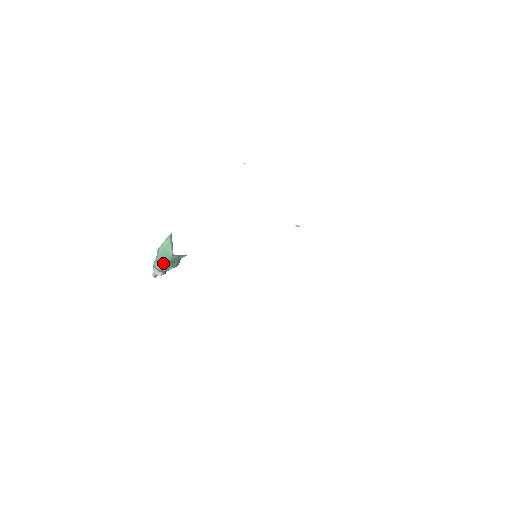
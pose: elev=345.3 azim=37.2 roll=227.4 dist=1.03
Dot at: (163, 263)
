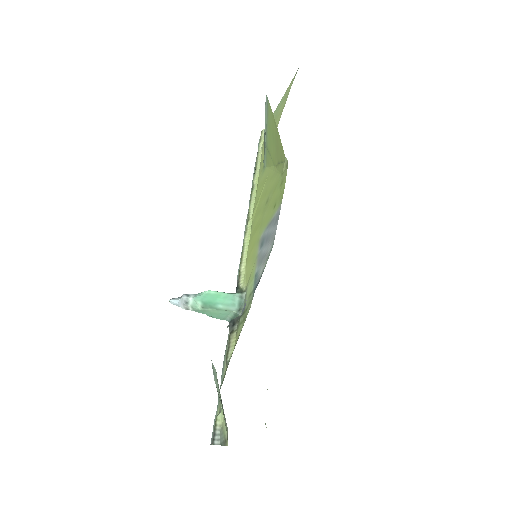
Dot at: (204, 313)
